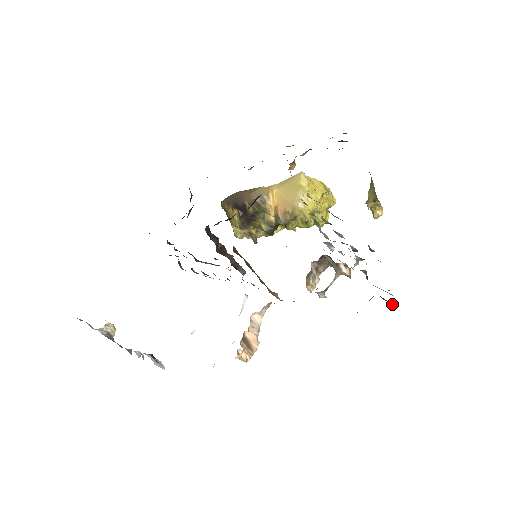
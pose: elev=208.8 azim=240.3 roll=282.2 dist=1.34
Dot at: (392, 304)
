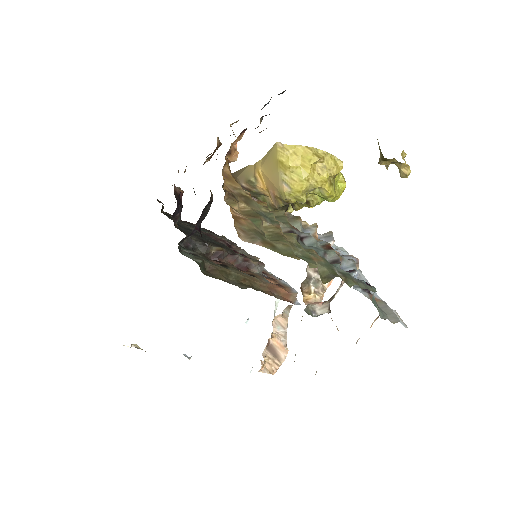
Dot at: occluded
